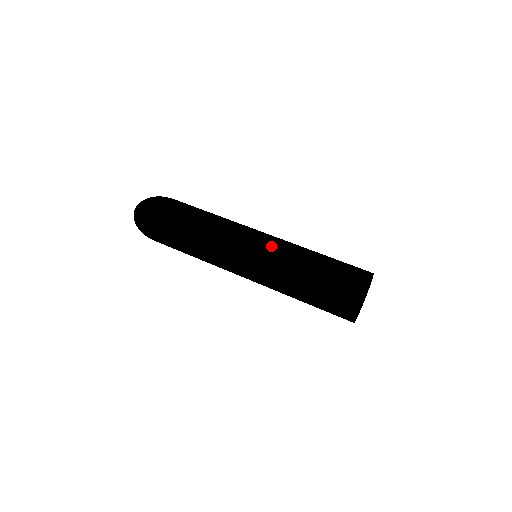
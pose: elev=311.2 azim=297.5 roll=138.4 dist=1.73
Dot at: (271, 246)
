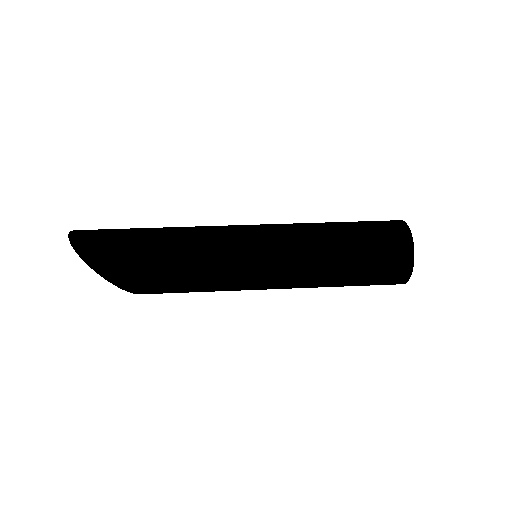
Dot at: occluded
